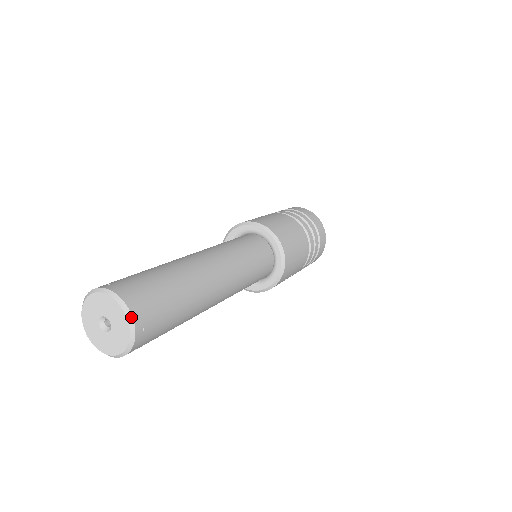
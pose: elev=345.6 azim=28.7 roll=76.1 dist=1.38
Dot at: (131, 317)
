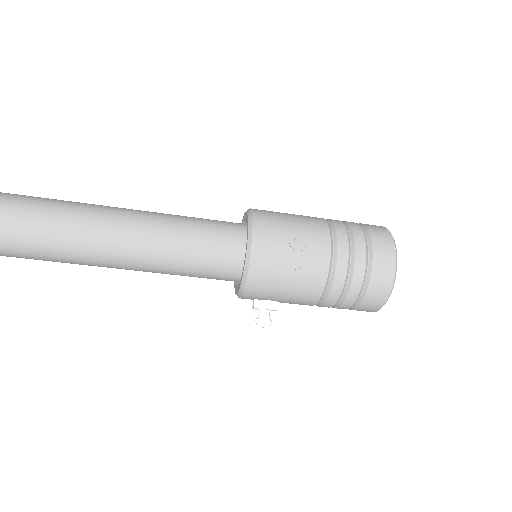
Dot at: out of frame
